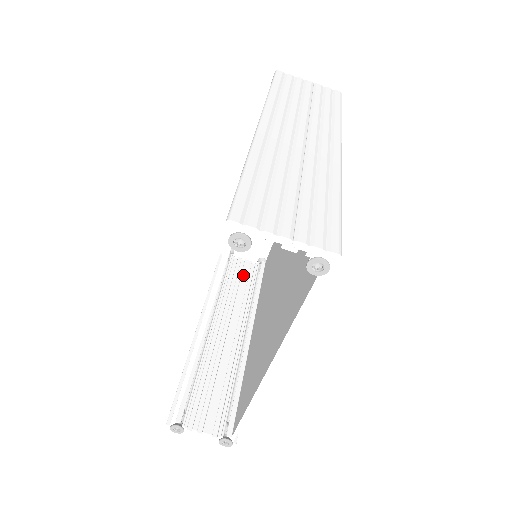
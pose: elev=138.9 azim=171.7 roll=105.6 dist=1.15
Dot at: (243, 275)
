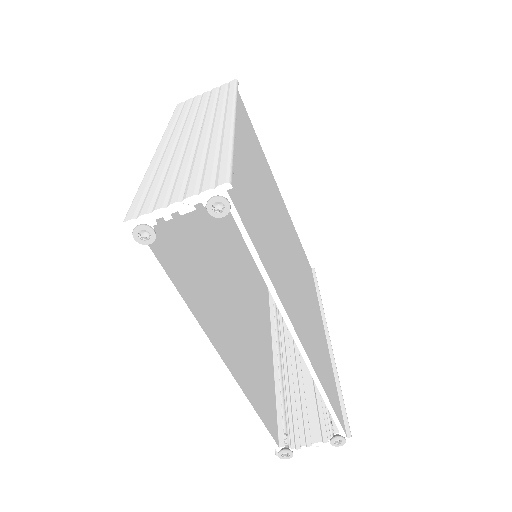
Dot at: occluded
